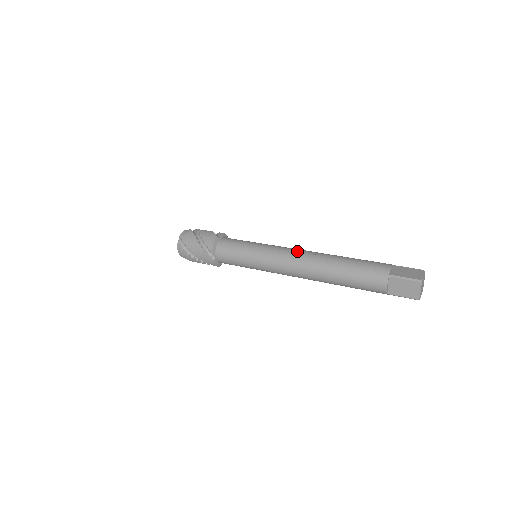
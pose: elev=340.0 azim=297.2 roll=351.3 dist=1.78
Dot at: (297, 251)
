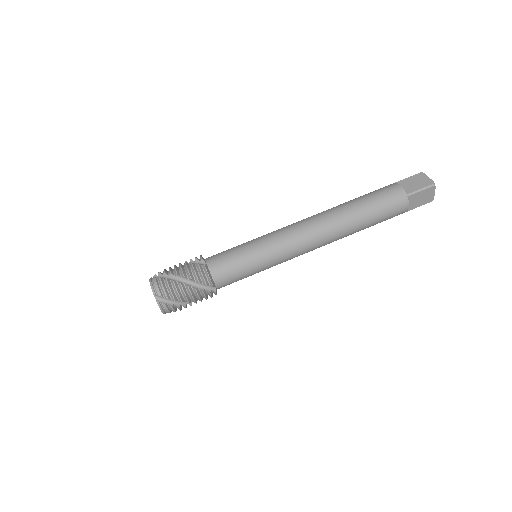
Dot at: (313, 247)
